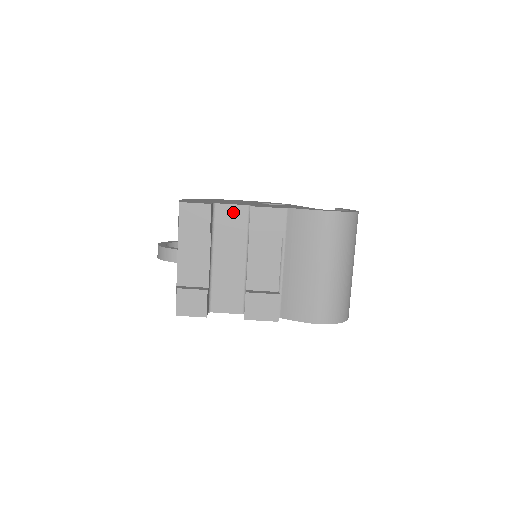
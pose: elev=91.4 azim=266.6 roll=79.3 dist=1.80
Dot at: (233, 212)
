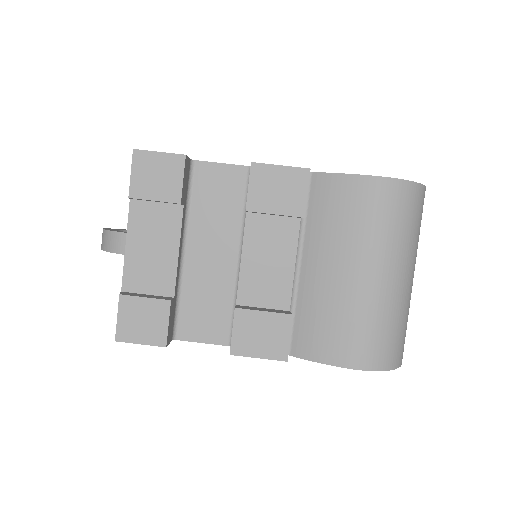
Dot at: (222, 176)
